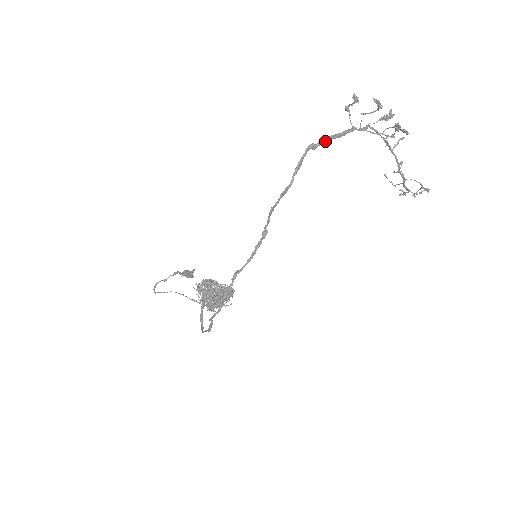
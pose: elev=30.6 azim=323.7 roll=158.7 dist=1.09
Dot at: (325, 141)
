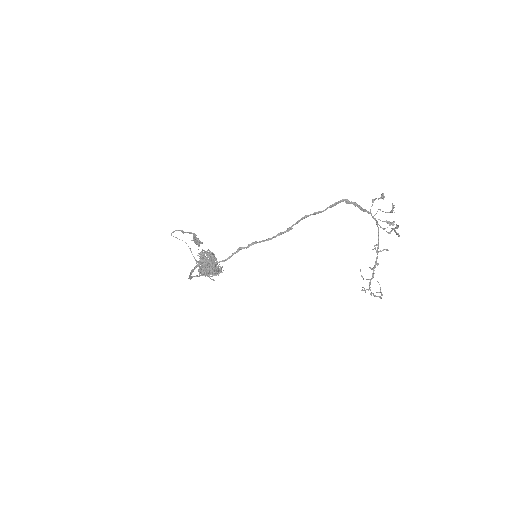
Dot at: (355, 204)
